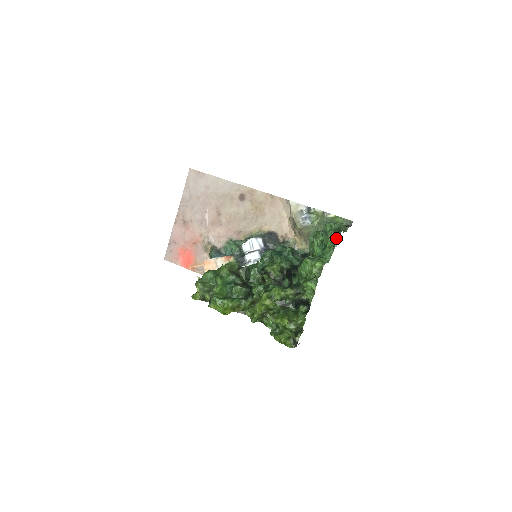
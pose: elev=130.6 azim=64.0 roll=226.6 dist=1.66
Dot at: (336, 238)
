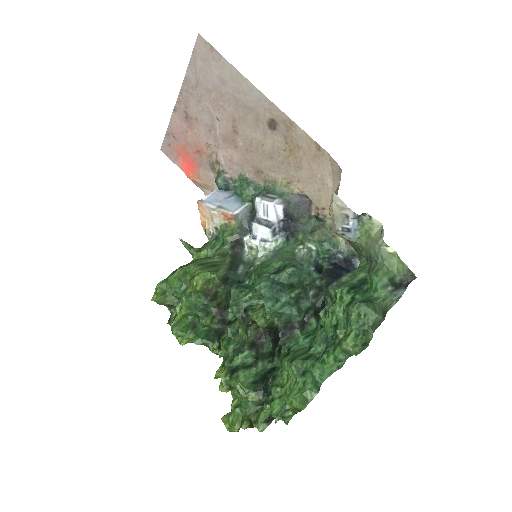
Dot at: (352, 351)
